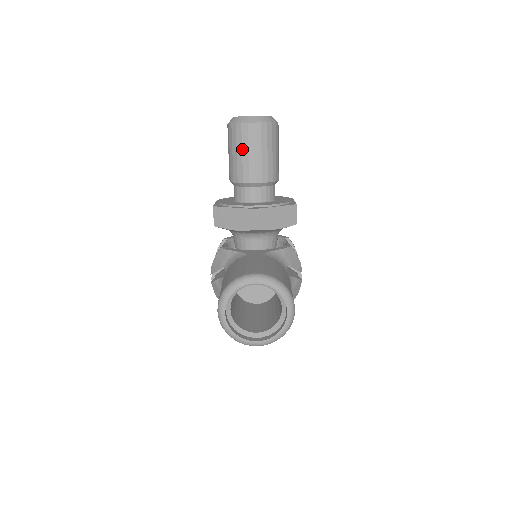
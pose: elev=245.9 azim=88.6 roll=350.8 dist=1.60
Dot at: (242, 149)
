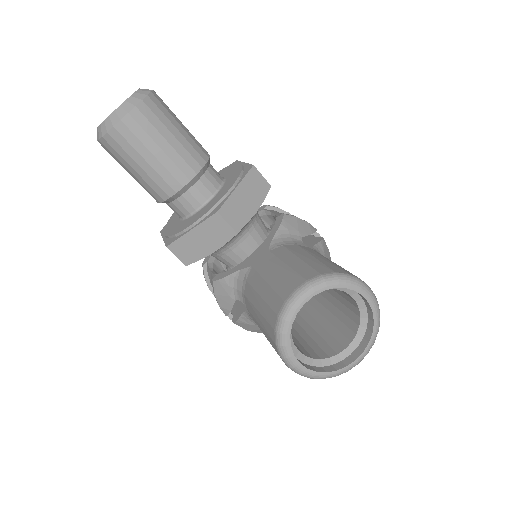
Dot at: (141, 156)
